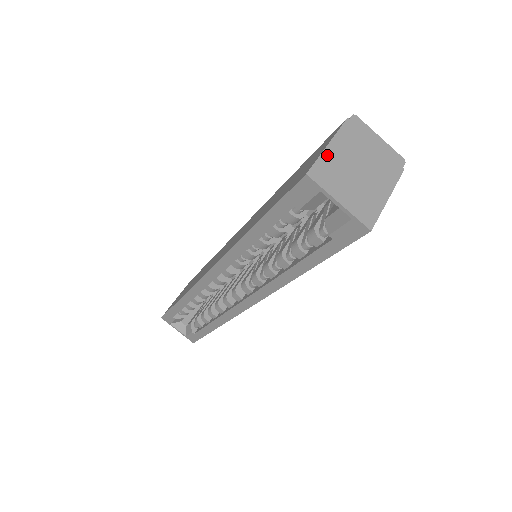
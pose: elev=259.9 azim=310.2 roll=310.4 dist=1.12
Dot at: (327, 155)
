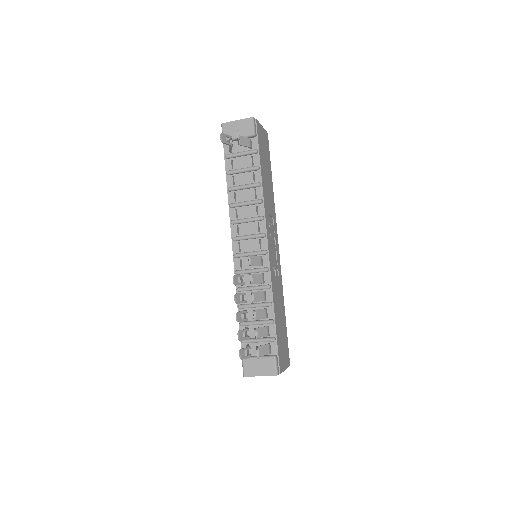
Dot at: occluded
